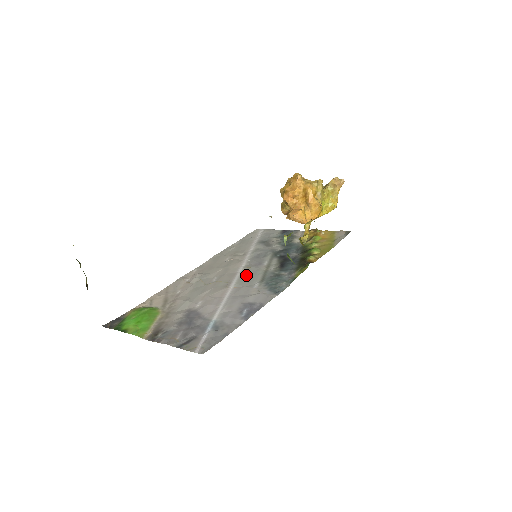
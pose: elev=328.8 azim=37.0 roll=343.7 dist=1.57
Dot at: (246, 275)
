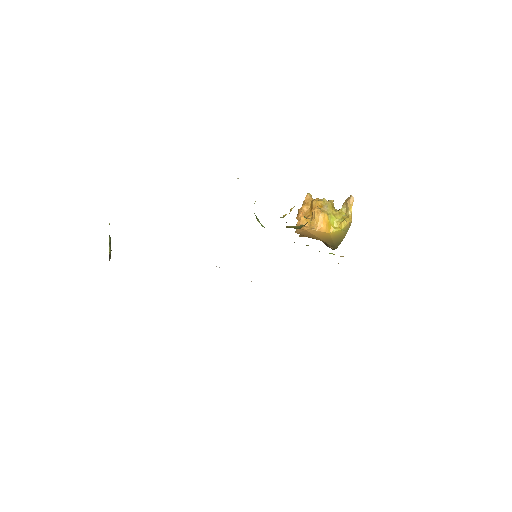
Dot at: occluded
